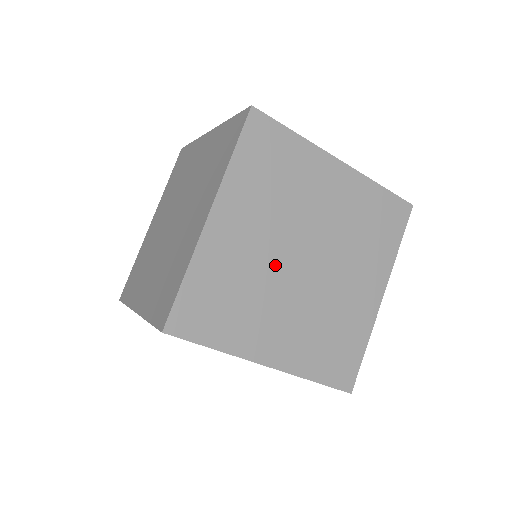
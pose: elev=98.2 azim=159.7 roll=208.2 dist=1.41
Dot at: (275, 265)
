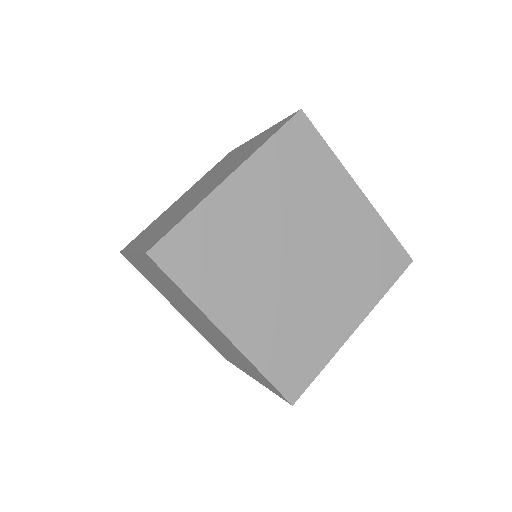
Dot at: (268, 248)
